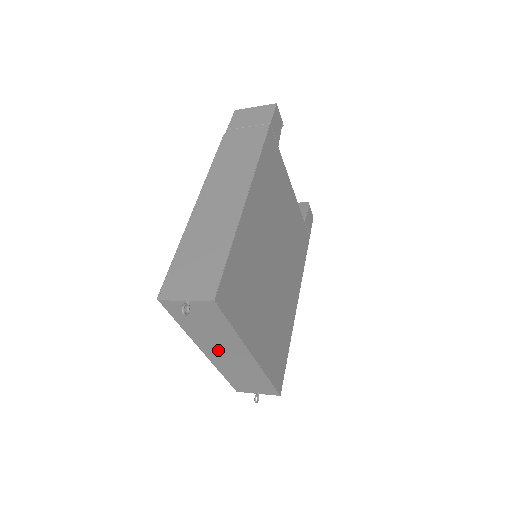
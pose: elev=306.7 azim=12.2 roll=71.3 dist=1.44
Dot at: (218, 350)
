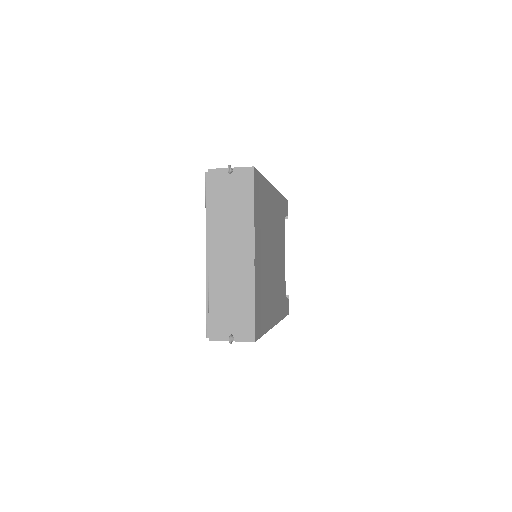
Dot at: (225, 247)
